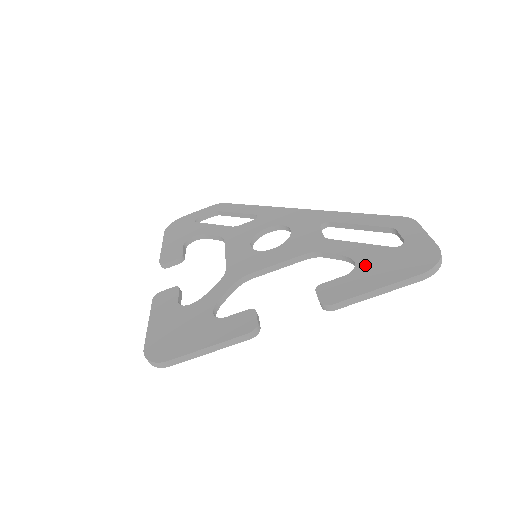
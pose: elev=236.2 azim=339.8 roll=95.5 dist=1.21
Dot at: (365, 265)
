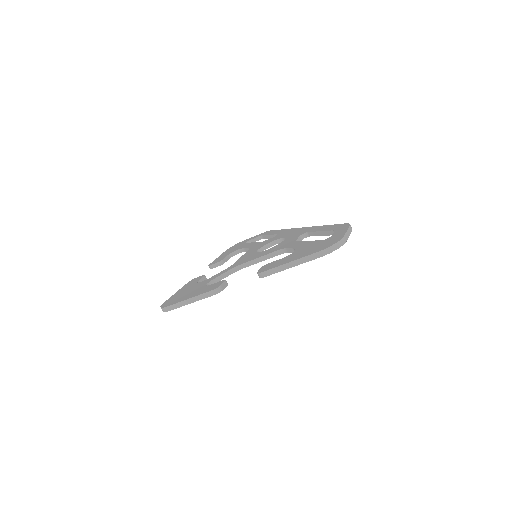
Dot at: (298, 251)
